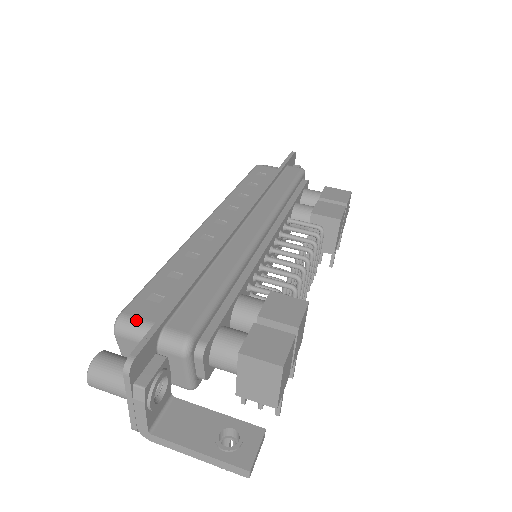
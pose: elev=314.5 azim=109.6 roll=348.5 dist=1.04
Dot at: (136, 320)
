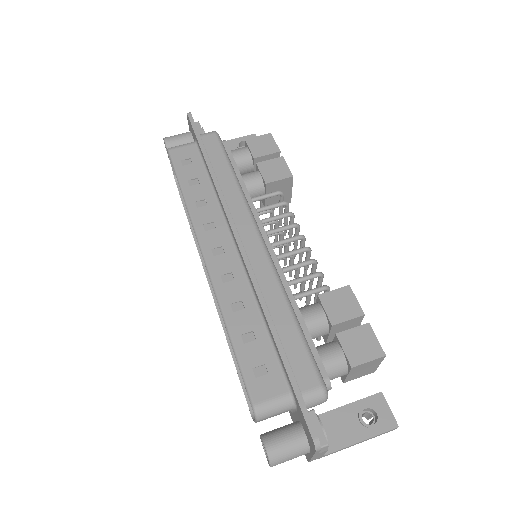
Dot at: (270, 402)
